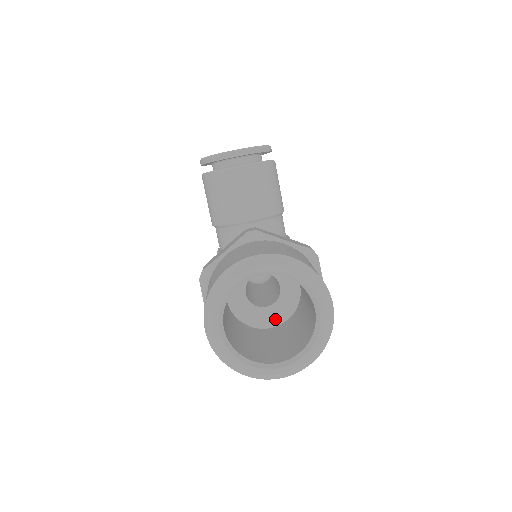
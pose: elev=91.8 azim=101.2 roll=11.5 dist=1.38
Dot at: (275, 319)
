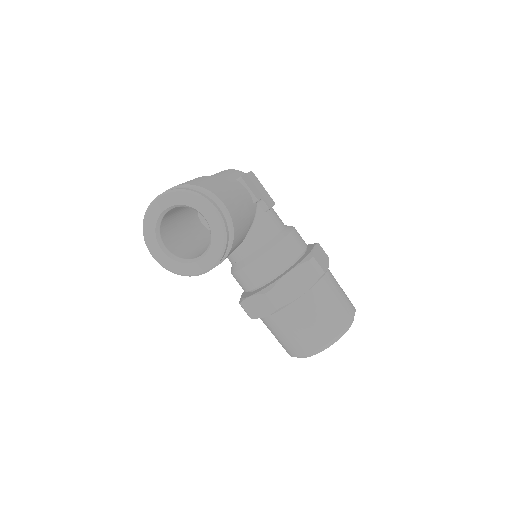
Dot at: occluded
